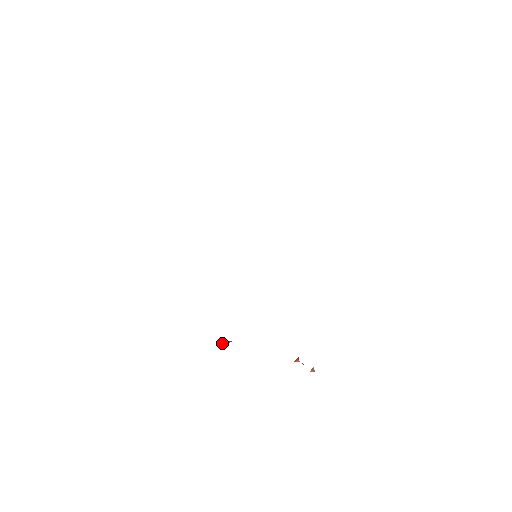
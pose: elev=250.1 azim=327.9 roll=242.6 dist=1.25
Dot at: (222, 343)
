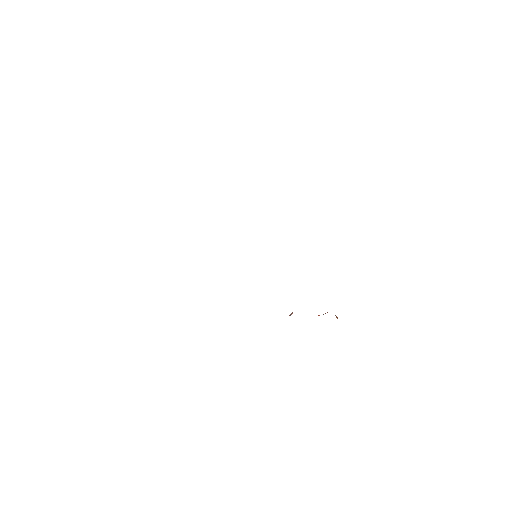
Dot at: (290, 315)
